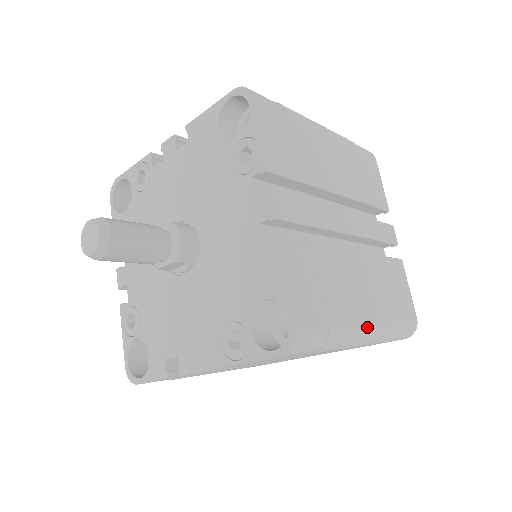
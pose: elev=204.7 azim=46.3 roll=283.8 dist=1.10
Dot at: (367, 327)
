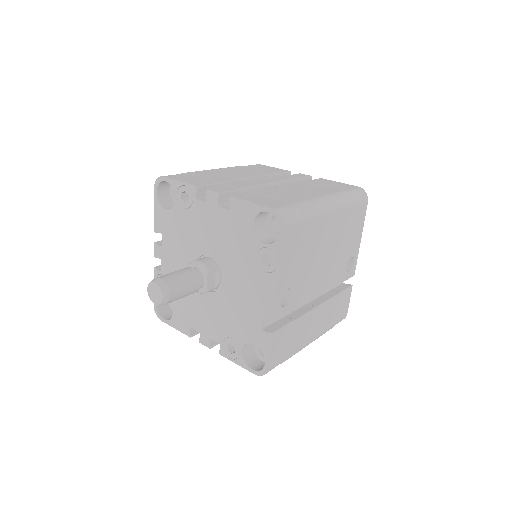
Dot at: (323, 198)
